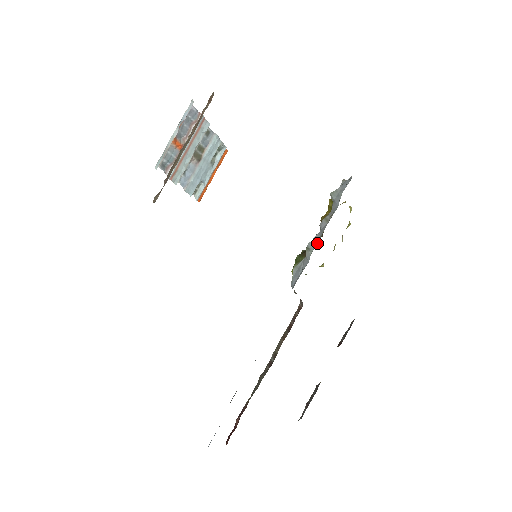
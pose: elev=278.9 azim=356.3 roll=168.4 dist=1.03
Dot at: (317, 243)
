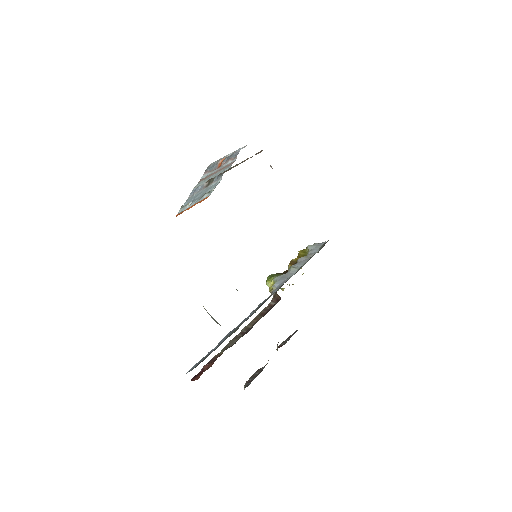
Dot at: occluded
